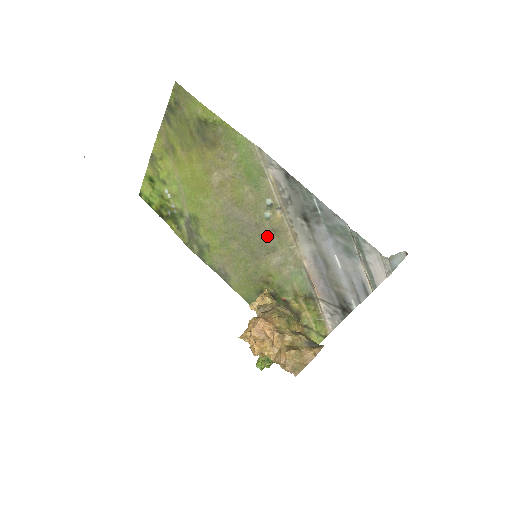
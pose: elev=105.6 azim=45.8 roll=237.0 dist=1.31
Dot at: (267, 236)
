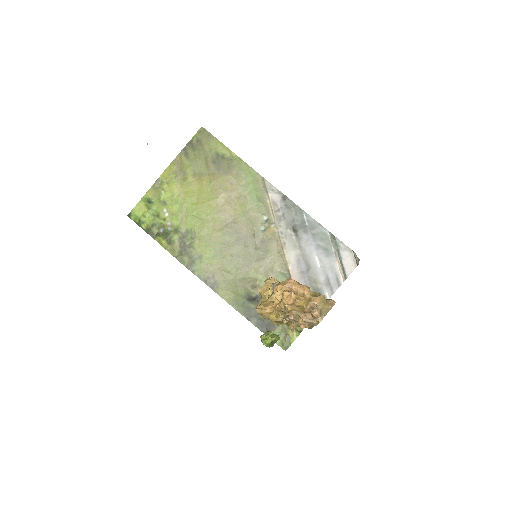
Dot at: (260, 245)
